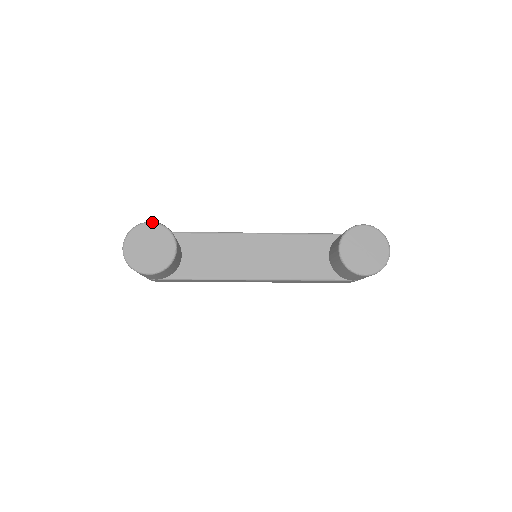
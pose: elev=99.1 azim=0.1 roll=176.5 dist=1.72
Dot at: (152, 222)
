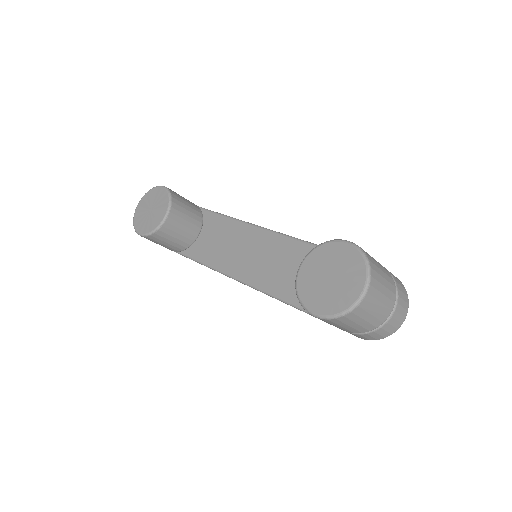
Dot at: (164, 186)
